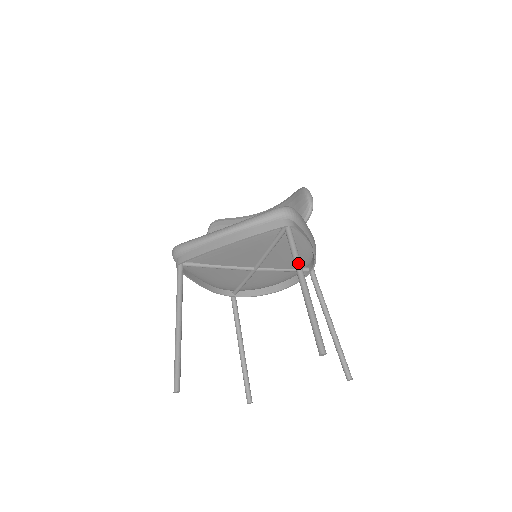
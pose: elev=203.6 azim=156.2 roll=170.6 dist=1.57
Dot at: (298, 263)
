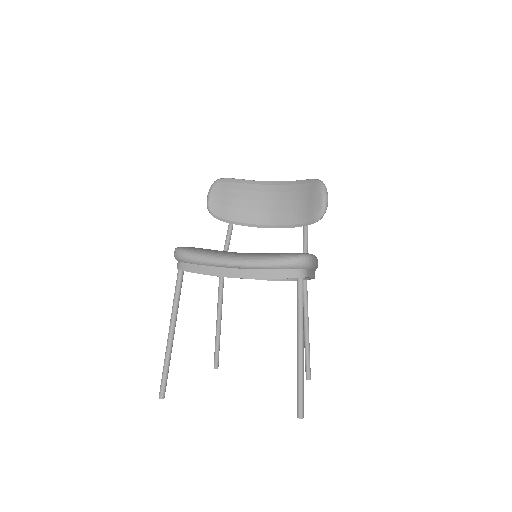
Dot at: (301, 323)
